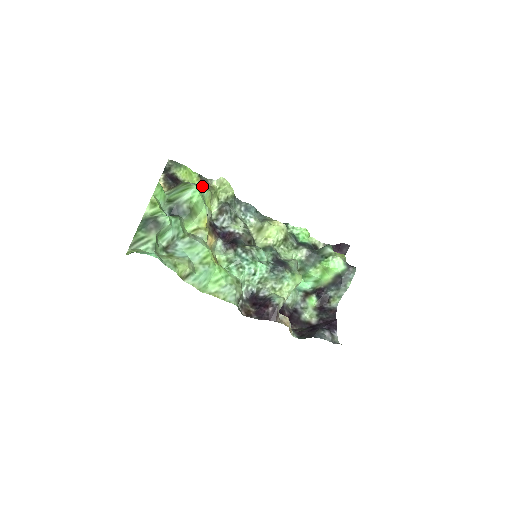
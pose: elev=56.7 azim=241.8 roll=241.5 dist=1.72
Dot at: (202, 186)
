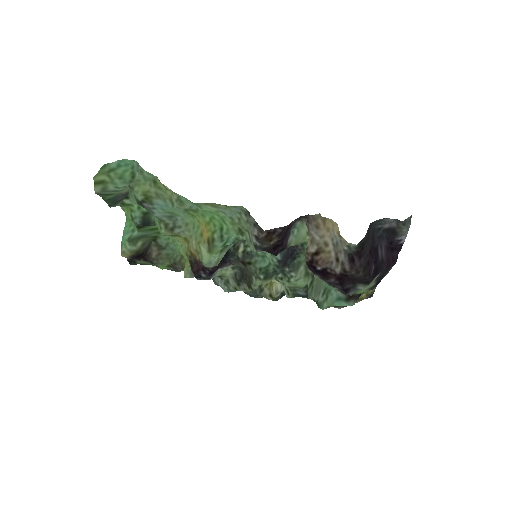
Dot at: (173, 251)
